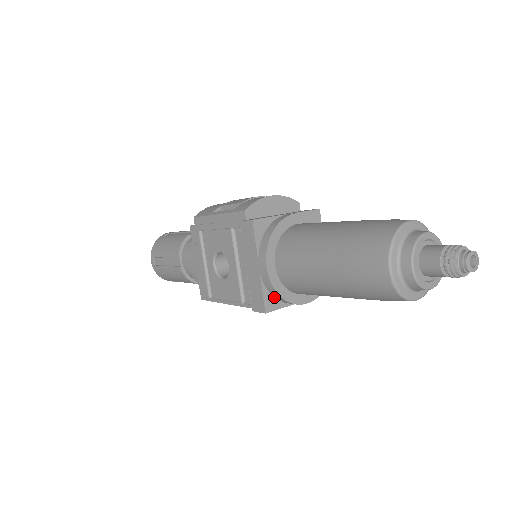
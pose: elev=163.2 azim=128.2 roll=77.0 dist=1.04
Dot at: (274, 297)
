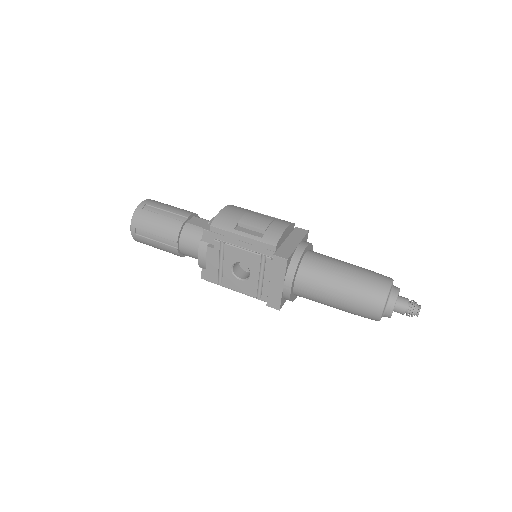
Dot at: (284, 299)
